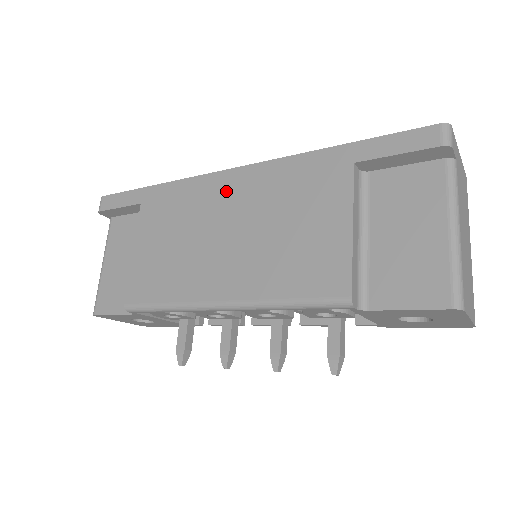
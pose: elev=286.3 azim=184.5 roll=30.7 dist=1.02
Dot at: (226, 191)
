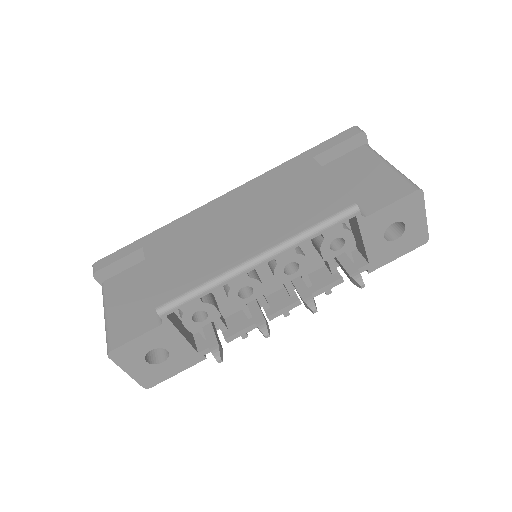
Dot at: (224, 206)
